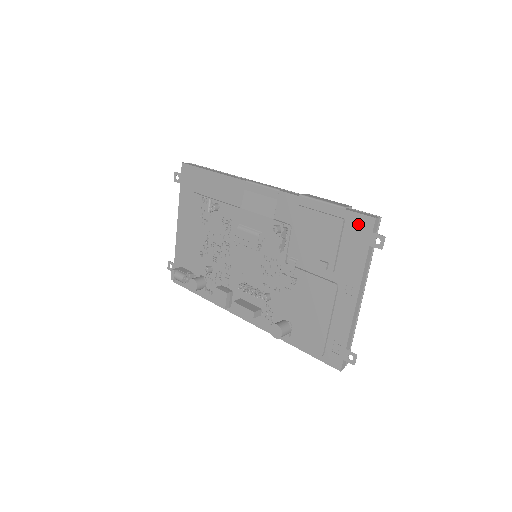
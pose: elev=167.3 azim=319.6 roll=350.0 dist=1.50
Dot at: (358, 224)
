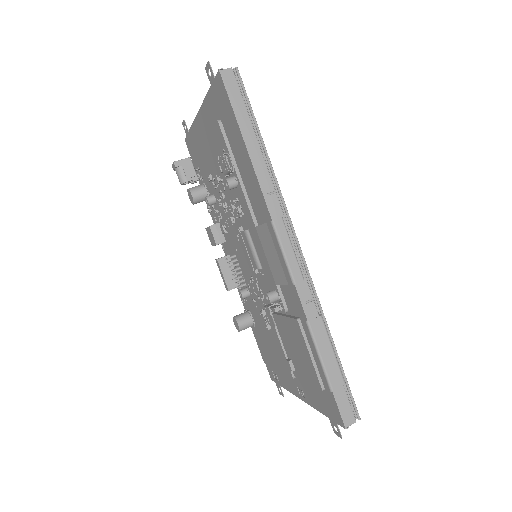
Dot at: (332, 406)
